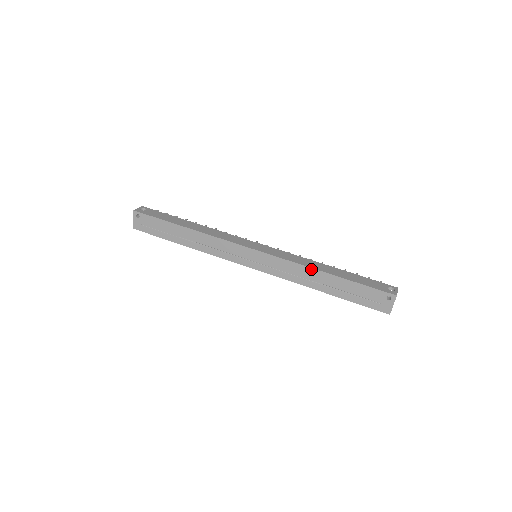
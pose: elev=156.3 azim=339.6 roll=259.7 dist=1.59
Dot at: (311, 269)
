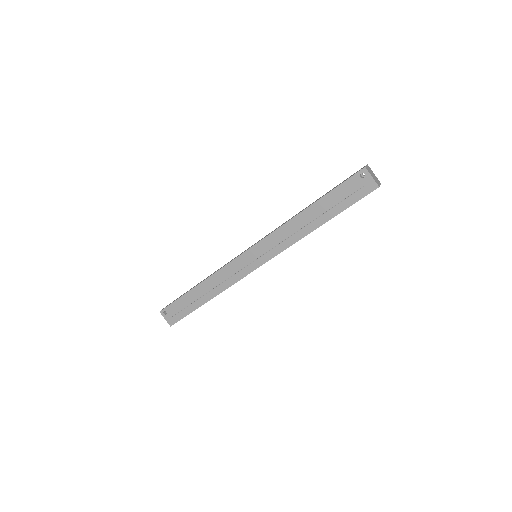
Dot at: (292, 220)
